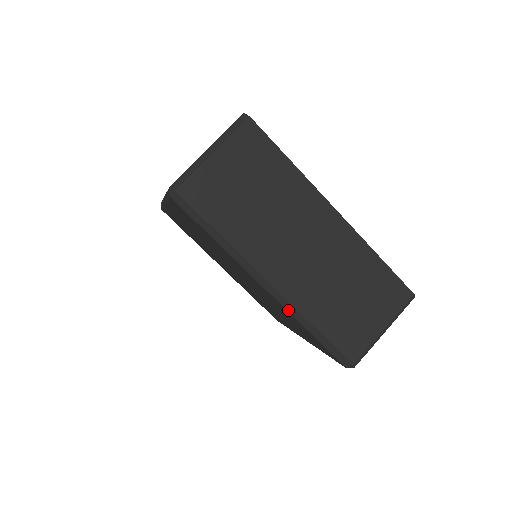
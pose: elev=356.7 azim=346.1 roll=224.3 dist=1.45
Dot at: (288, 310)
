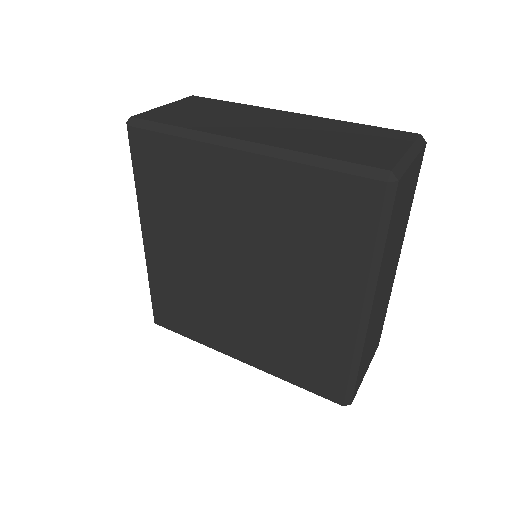
Dot at: (357, 342)
